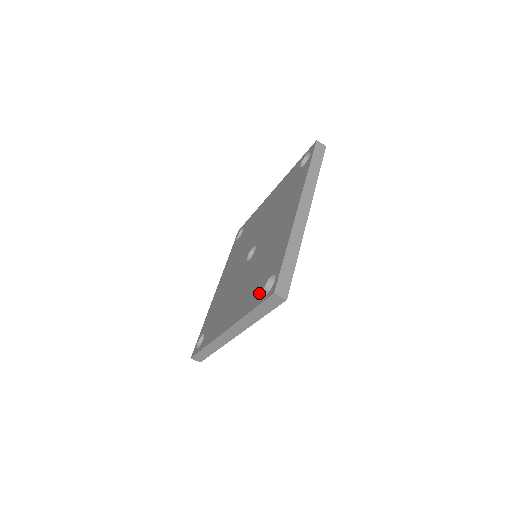
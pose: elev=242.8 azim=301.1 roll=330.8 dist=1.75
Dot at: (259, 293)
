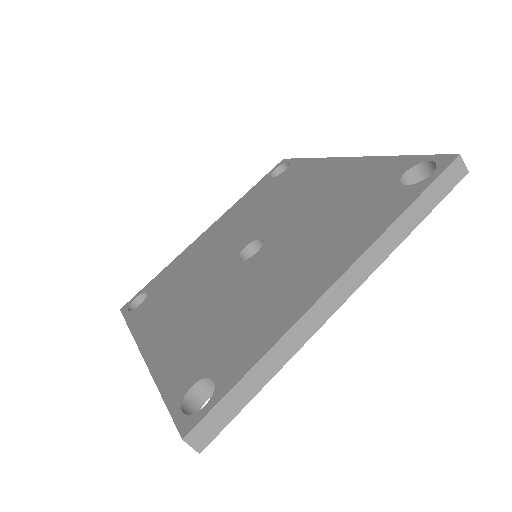
Dot at: (186, 381)
